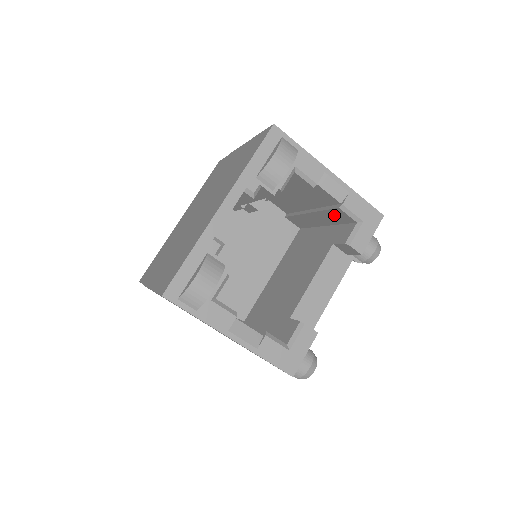
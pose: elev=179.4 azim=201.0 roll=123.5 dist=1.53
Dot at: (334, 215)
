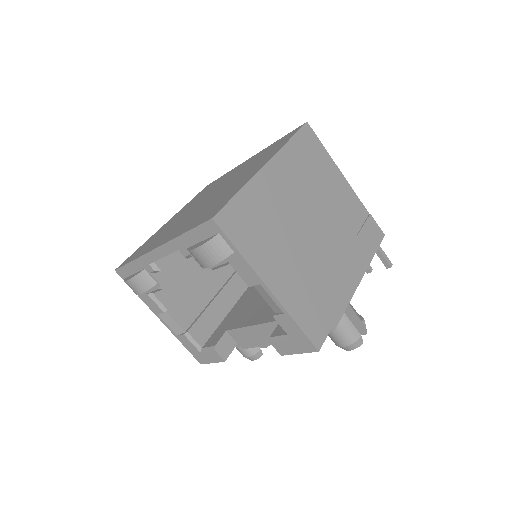
Dot at: occluded
